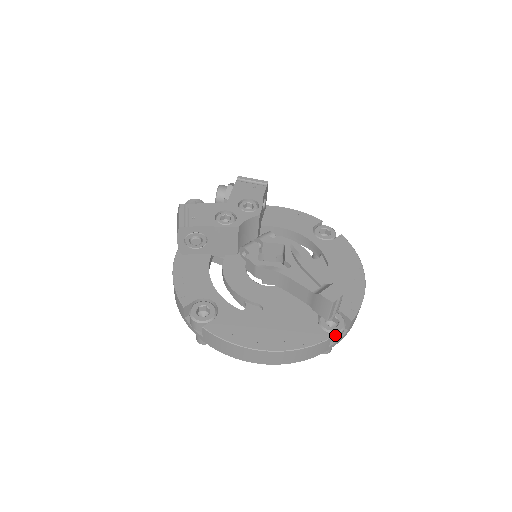
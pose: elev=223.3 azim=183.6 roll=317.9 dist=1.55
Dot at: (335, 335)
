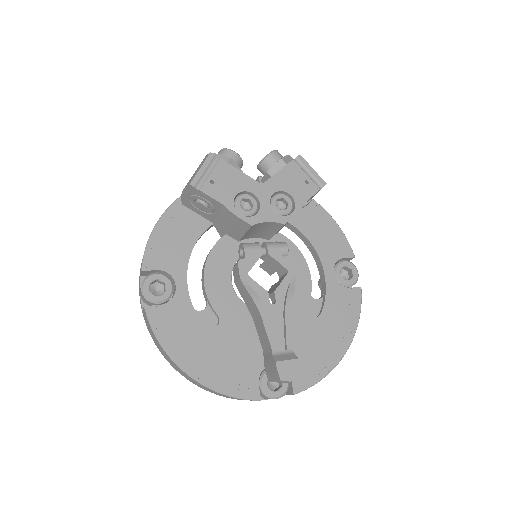
Dot at: (267, 397)
